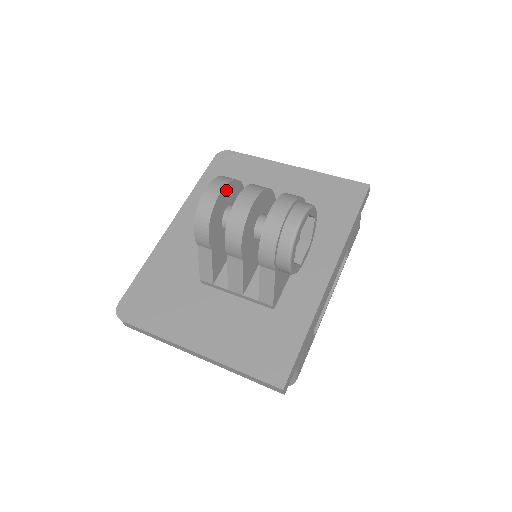
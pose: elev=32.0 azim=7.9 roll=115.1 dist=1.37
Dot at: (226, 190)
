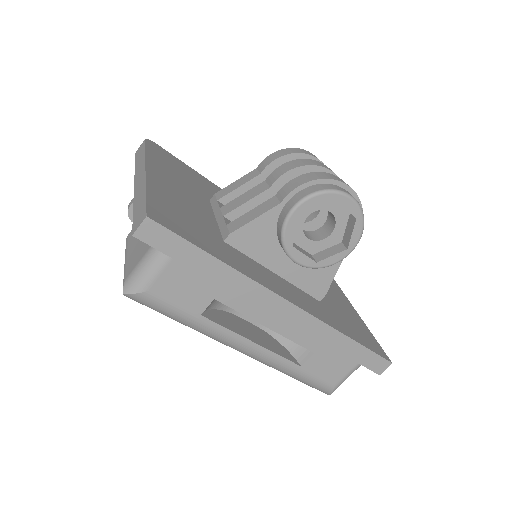
Dot at: occluded
